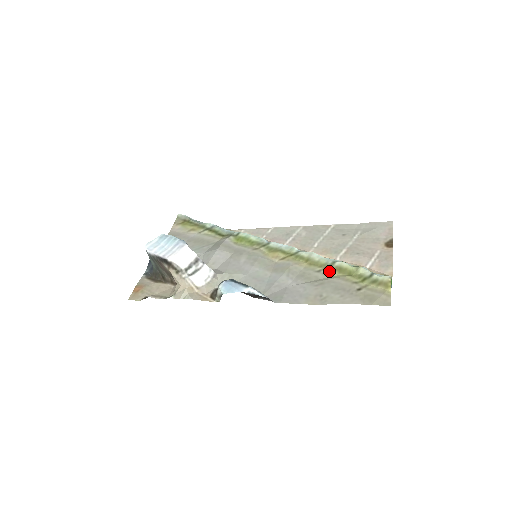
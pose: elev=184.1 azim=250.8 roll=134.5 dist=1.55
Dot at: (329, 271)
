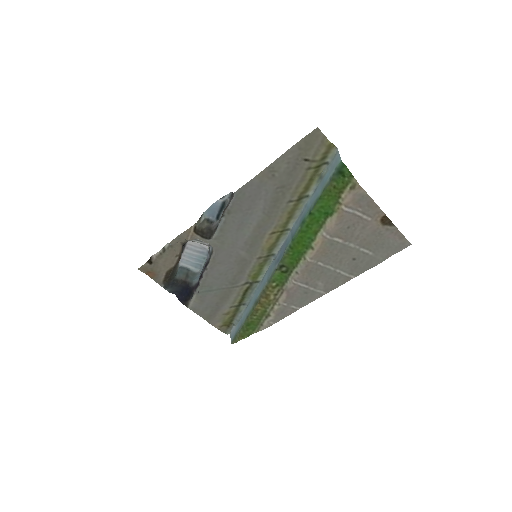
Dot at: (298, 196)
